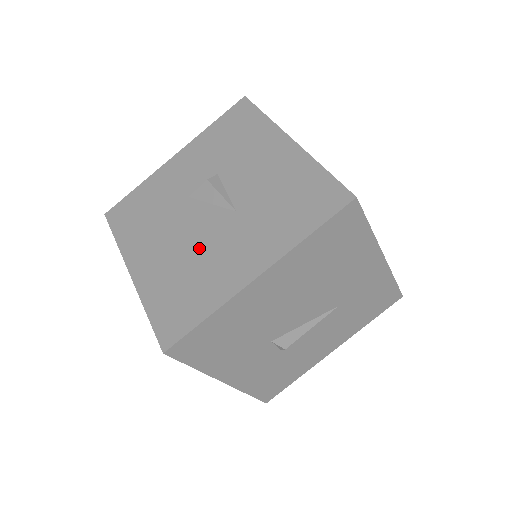
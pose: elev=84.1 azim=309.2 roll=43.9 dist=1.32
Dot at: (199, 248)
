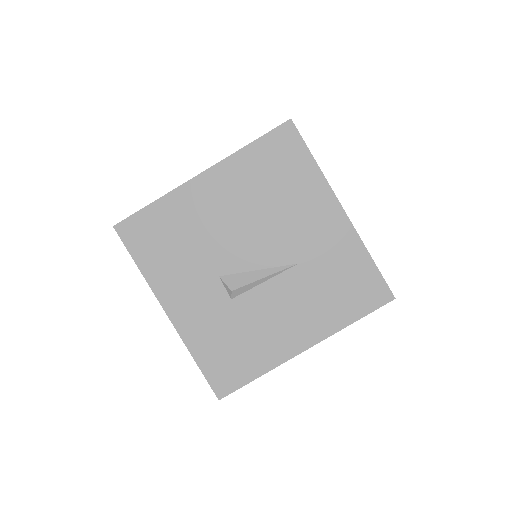
Dot at: occluded
